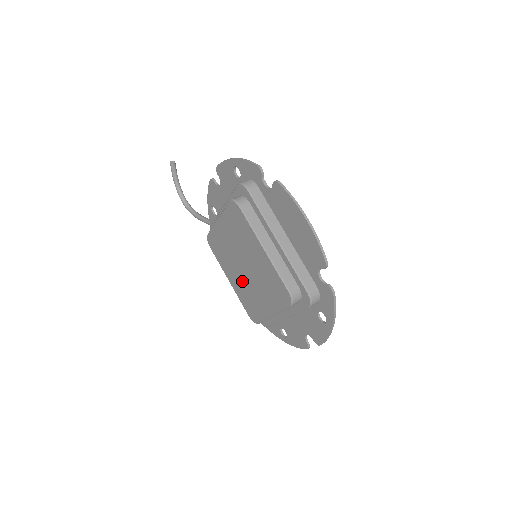
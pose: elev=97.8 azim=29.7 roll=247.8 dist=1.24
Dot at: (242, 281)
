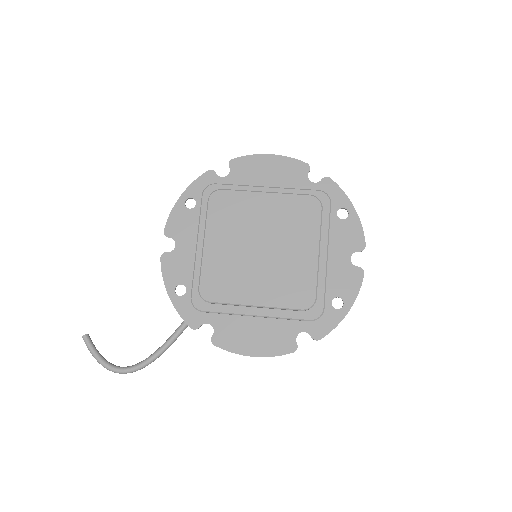
Dot at: (268, 272)
